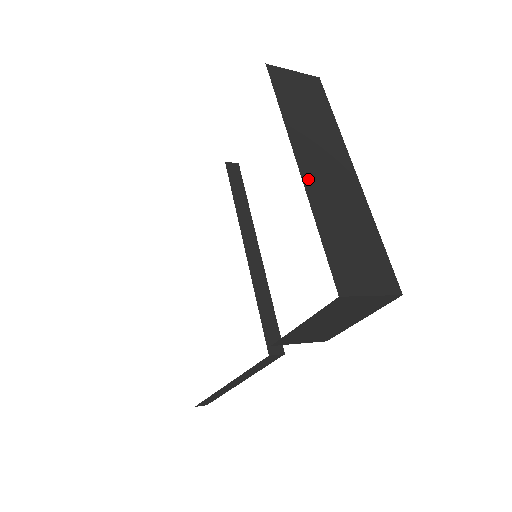
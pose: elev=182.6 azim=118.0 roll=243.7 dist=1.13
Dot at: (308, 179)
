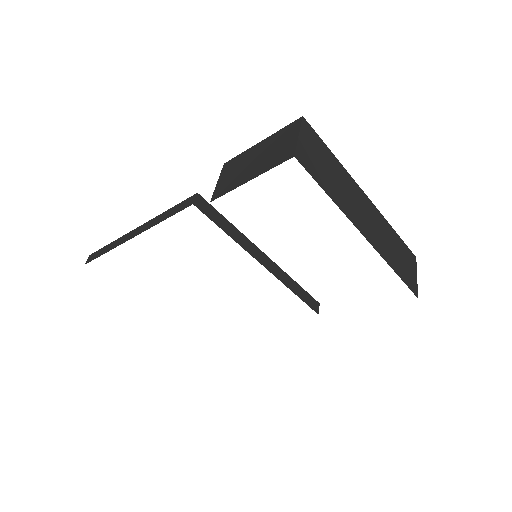
Dot at: (372, 241)
